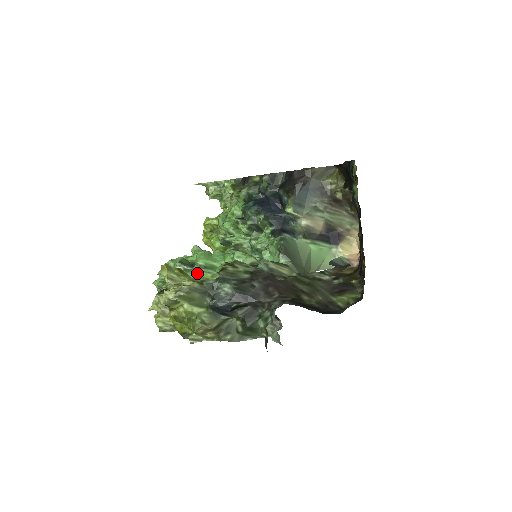
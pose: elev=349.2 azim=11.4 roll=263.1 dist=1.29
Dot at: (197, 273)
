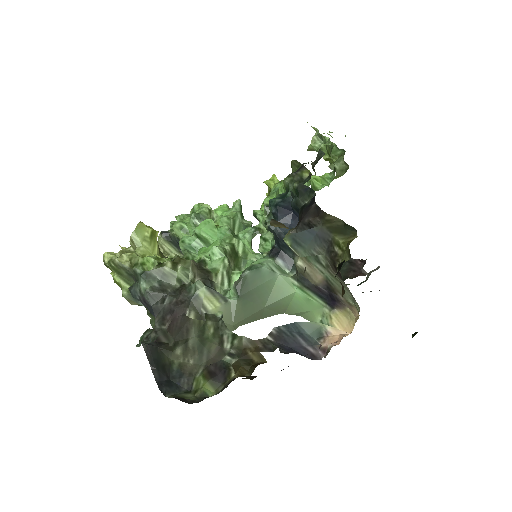
Dot at: (188, 239)
